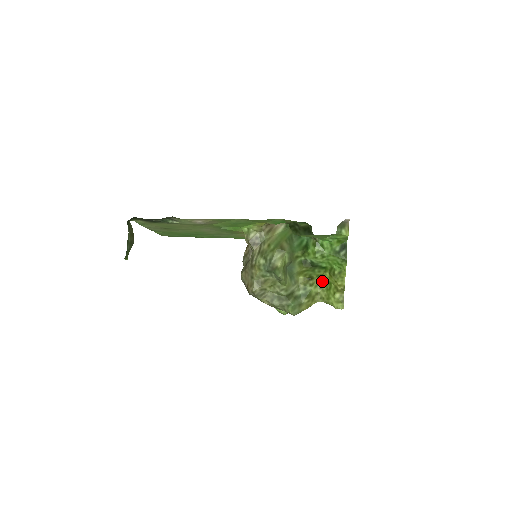
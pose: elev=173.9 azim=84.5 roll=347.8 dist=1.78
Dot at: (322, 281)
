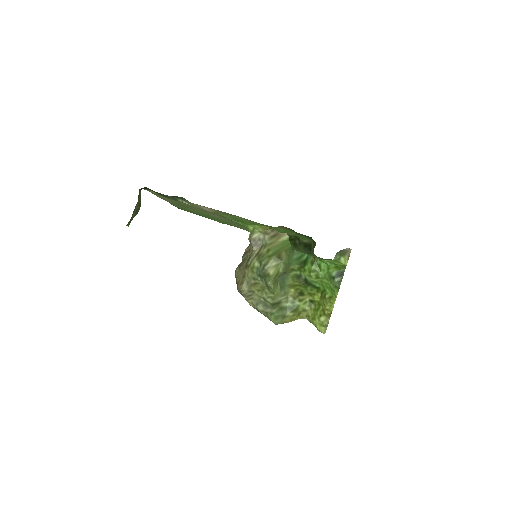
Dot at: (312, 300)
